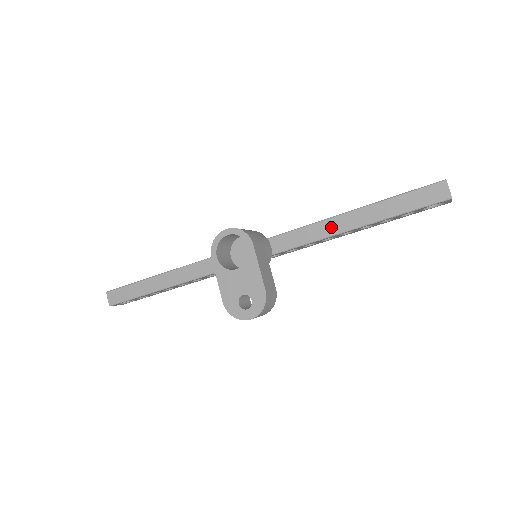
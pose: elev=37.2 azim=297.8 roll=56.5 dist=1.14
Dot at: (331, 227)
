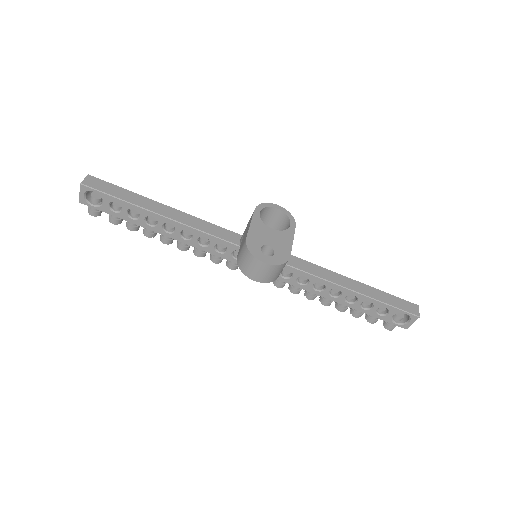
Dot at: (333, 277)
